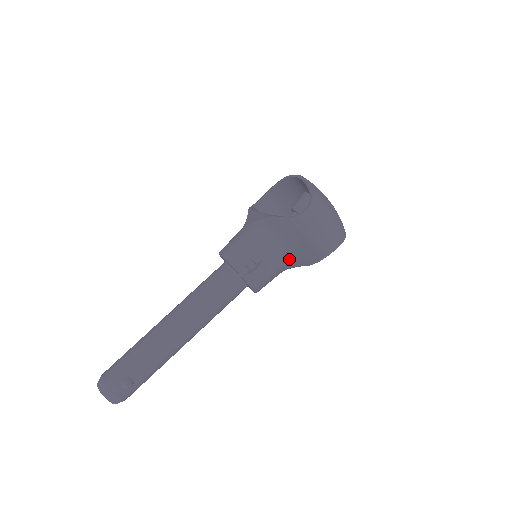
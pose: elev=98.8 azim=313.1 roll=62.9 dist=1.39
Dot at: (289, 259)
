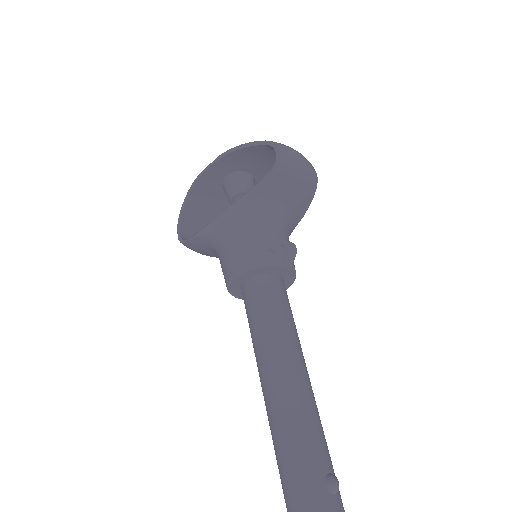
Dot at: (289, 223)
